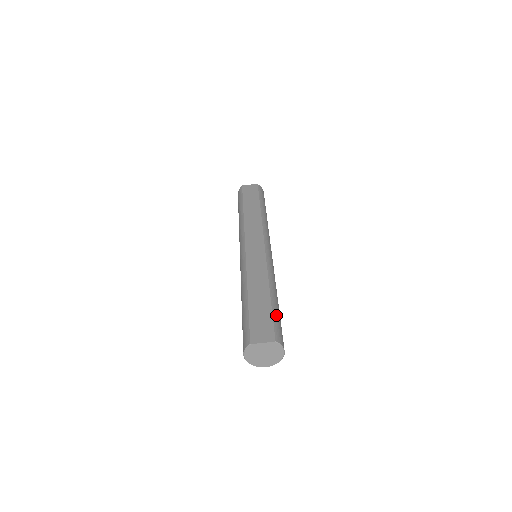
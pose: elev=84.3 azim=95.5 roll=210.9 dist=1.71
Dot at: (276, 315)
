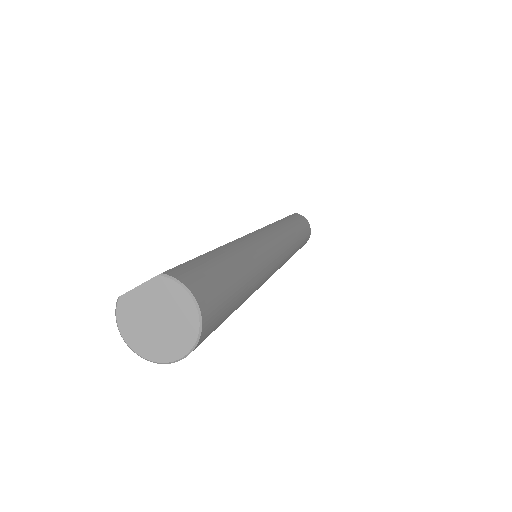
Dot at: (206, 260)
